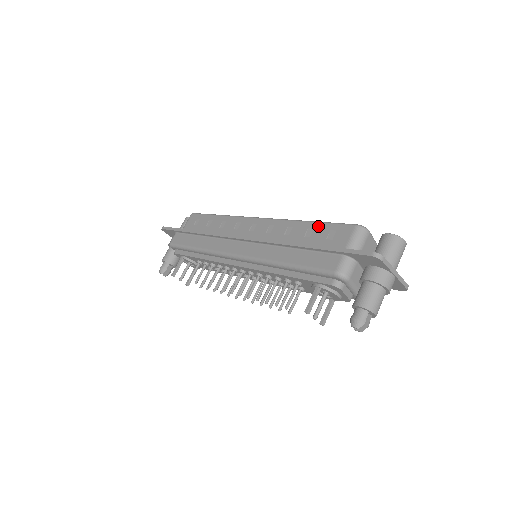
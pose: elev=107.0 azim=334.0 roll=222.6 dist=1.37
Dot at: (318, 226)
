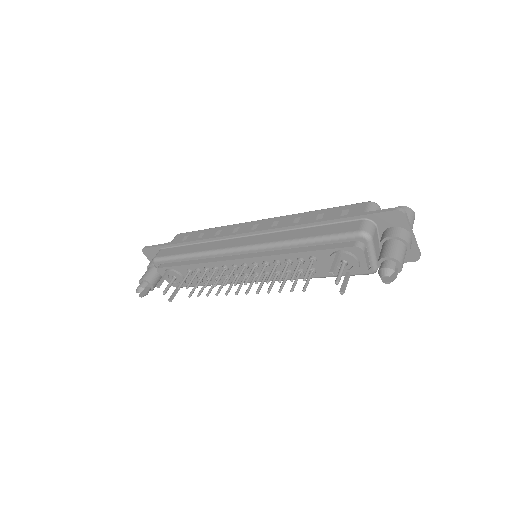
Dot at: (329, 210)
